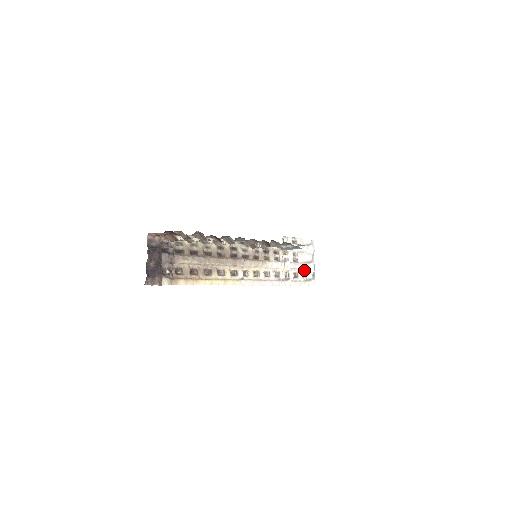
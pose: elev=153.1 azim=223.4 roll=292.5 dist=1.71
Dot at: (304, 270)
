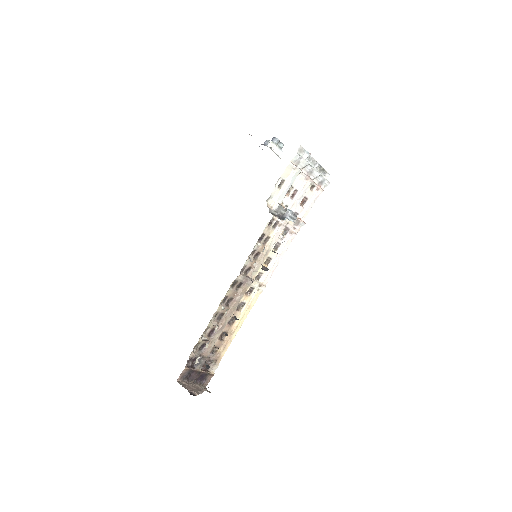
Dot at: (309, 185)
